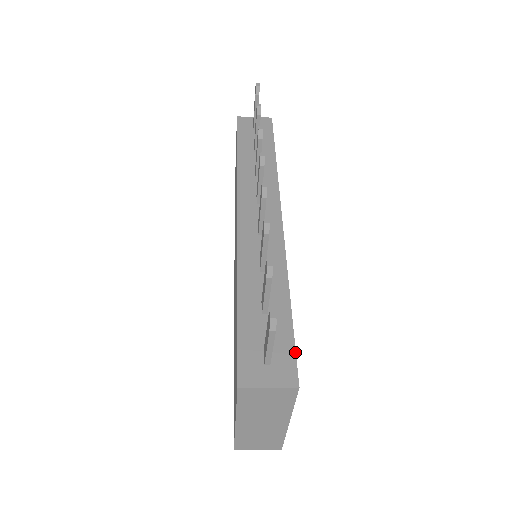
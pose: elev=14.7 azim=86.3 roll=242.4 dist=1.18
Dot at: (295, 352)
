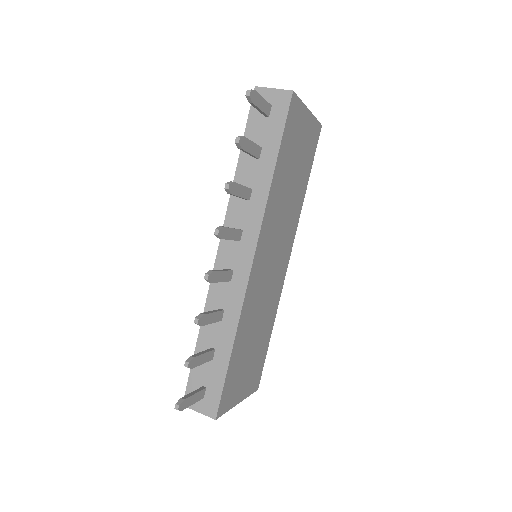
Dot at: (221, 395)
